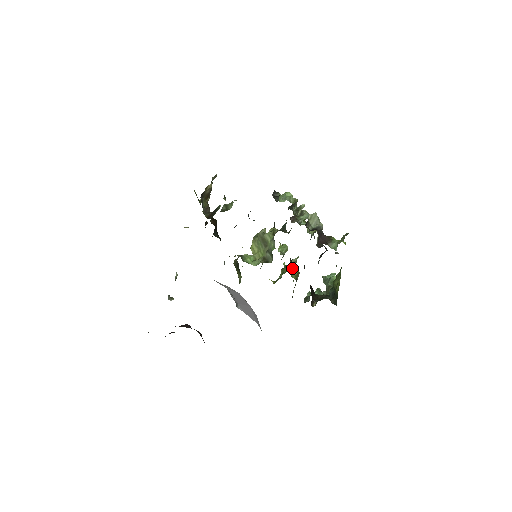
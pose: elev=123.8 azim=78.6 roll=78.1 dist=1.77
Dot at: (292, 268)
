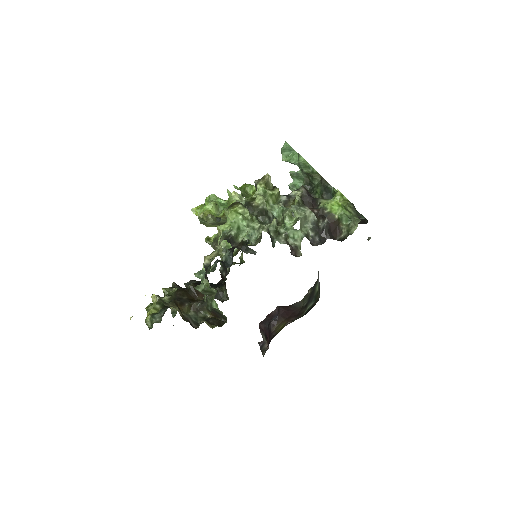
Dot at: occluded
